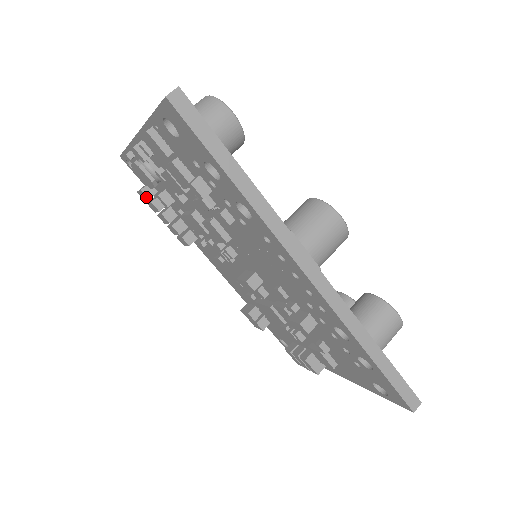
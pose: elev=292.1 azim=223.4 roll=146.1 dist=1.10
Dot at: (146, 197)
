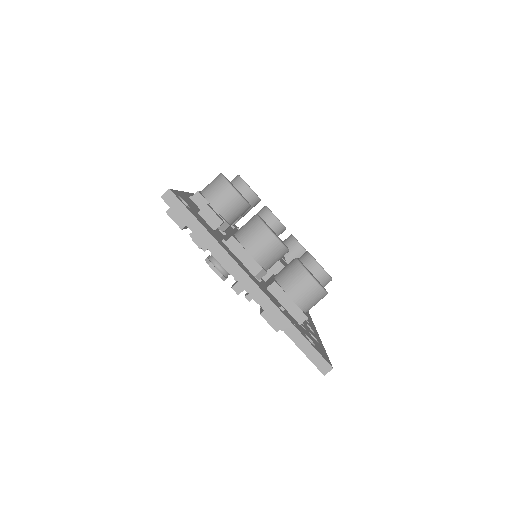
Dot at: occluded
